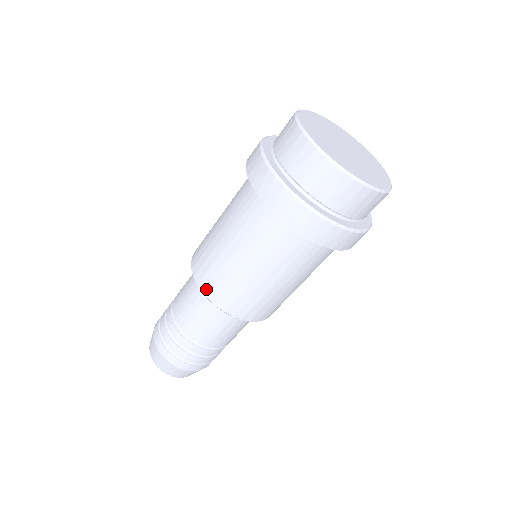
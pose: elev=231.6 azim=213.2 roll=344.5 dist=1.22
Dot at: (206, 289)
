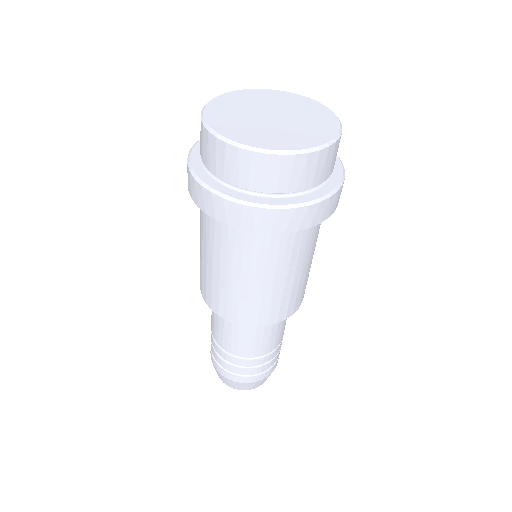
Dot at: (269, 321)
